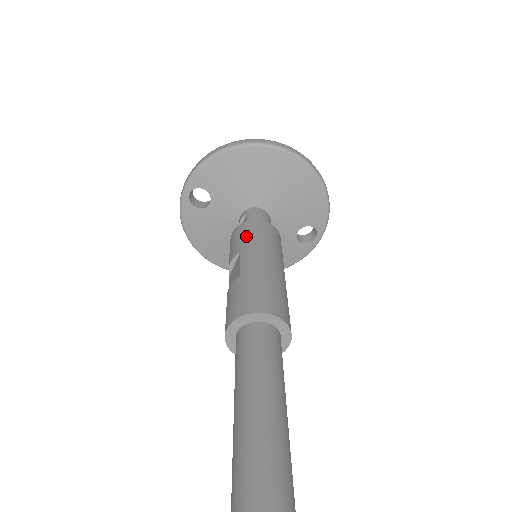
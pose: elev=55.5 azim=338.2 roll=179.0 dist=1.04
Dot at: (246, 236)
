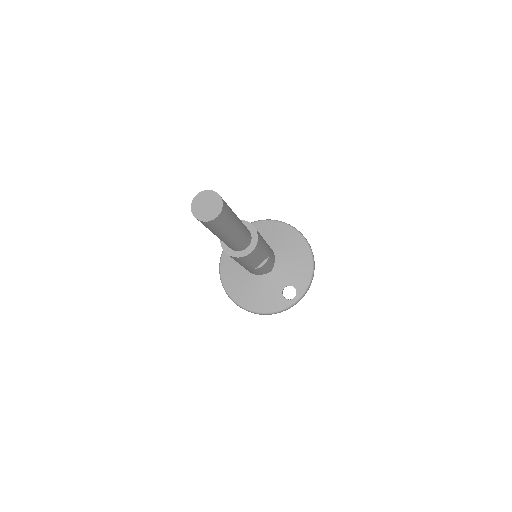
Dot at: occluded
